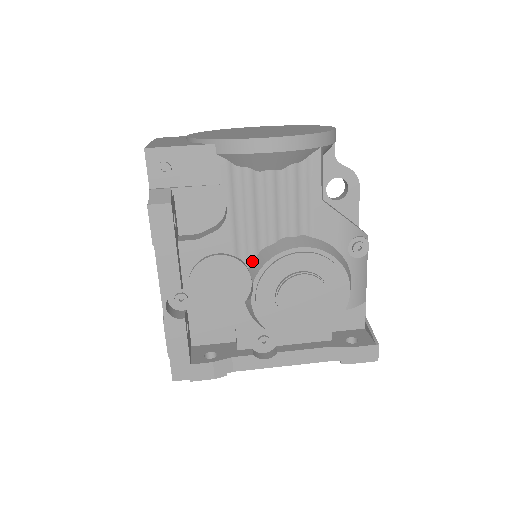
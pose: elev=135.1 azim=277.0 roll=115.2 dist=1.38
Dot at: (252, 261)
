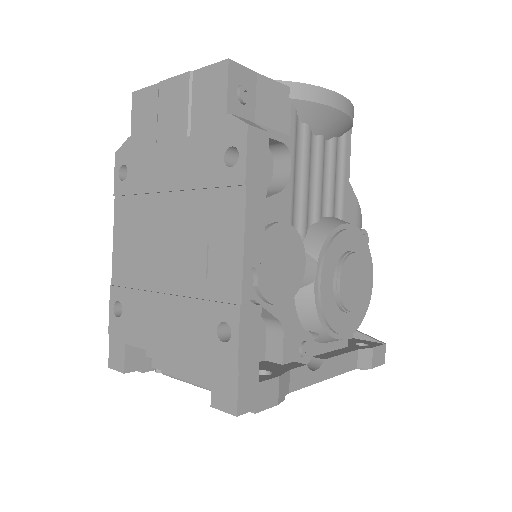
Dot at: (303, 239)
